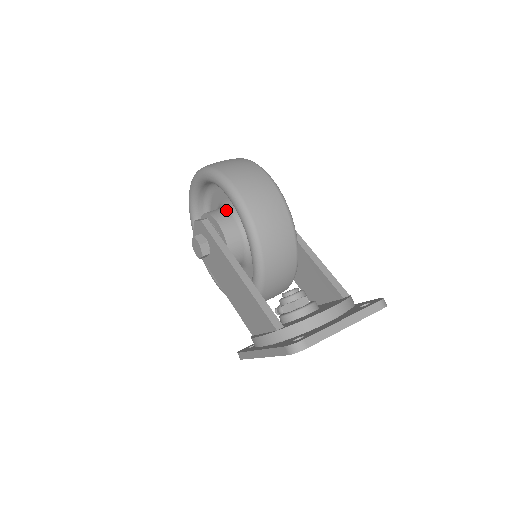
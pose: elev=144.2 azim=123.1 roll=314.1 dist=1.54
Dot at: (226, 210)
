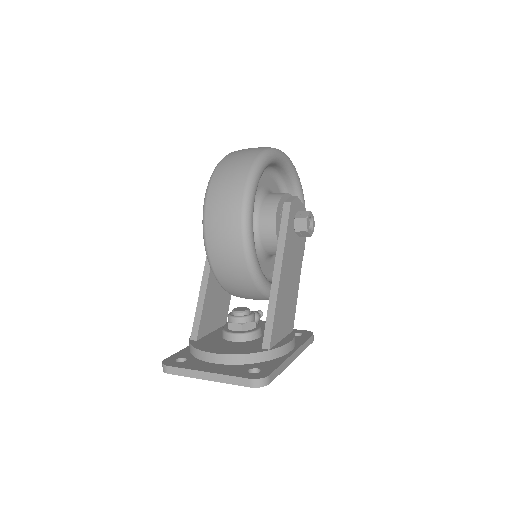
Dot at: occluded
